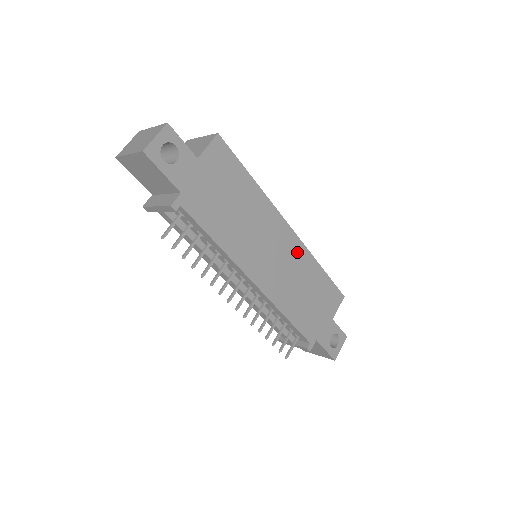
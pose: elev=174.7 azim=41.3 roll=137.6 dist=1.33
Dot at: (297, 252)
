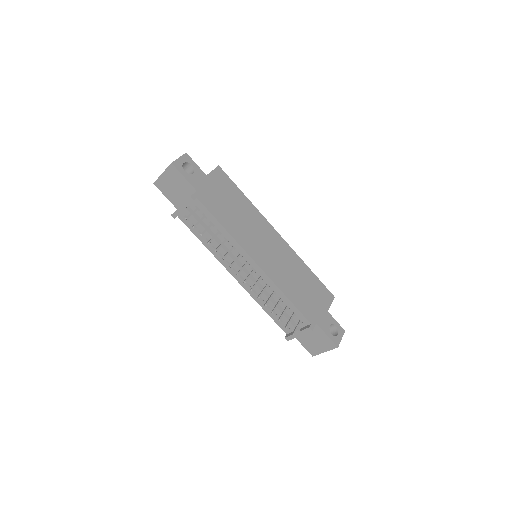
Dot at: (287, 252)
